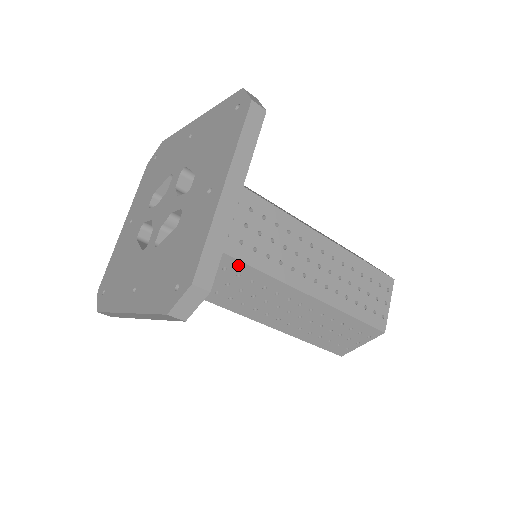
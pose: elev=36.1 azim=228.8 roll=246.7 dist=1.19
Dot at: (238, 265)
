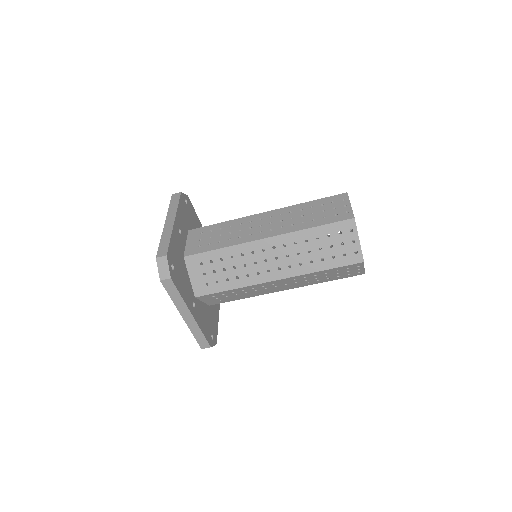
Dot at: (214, 254)
